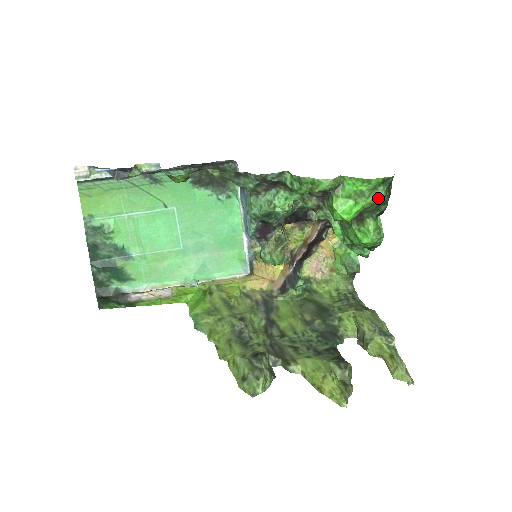
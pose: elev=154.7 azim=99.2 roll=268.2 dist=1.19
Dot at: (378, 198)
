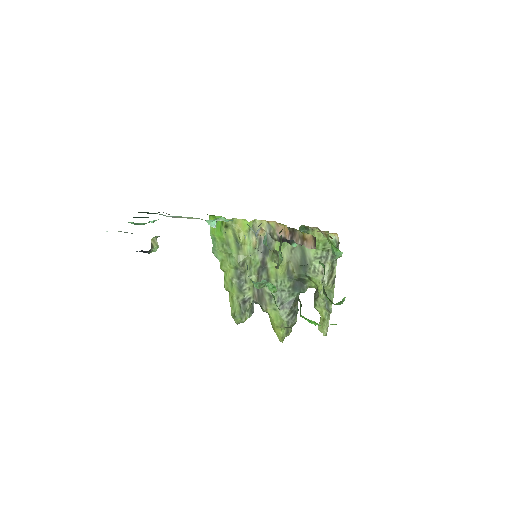
Dot at: (333, 324)
